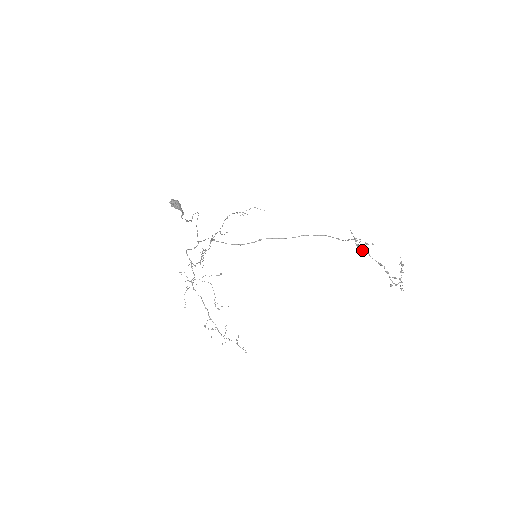
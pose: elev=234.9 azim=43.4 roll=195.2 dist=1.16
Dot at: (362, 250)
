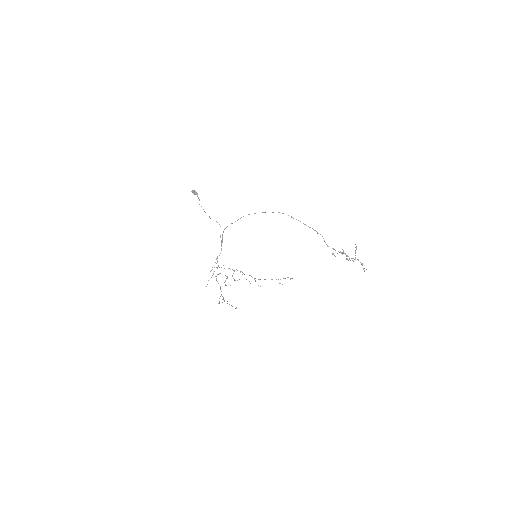
Dot at: occluded
